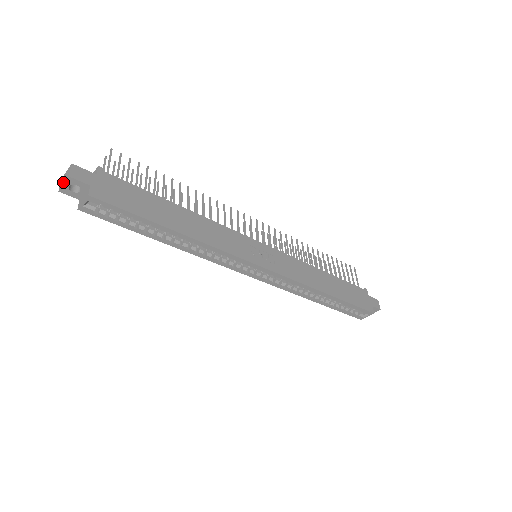
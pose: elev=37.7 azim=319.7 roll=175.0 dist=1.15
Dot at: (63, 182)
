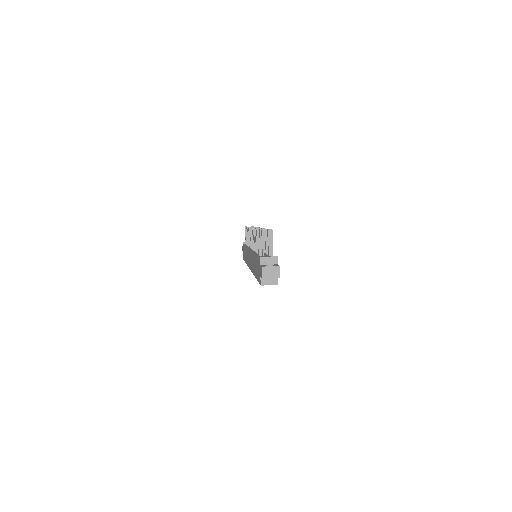
Dot at: (270, 276)
